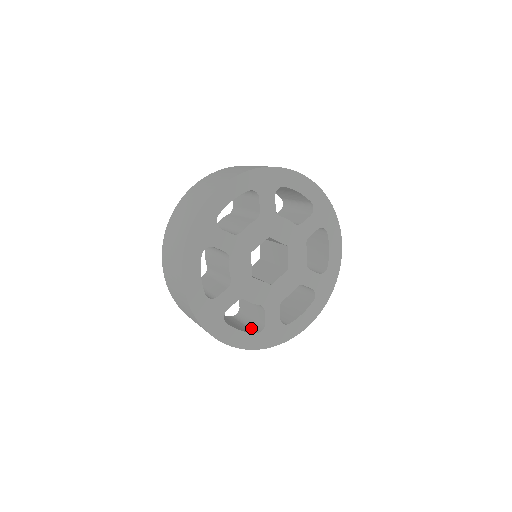
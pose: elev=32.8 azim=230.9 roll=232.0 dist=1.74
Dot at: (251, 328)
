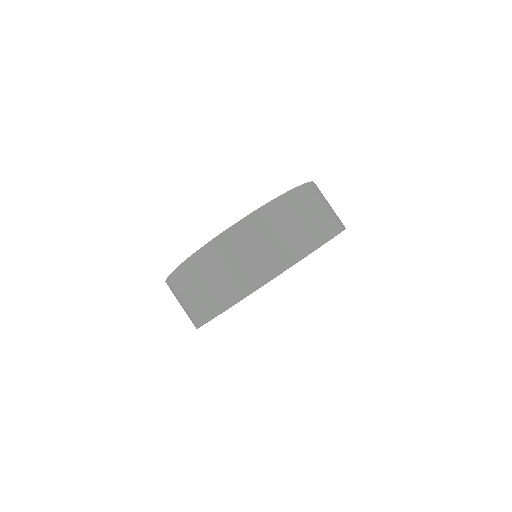
Dot at: occluded
